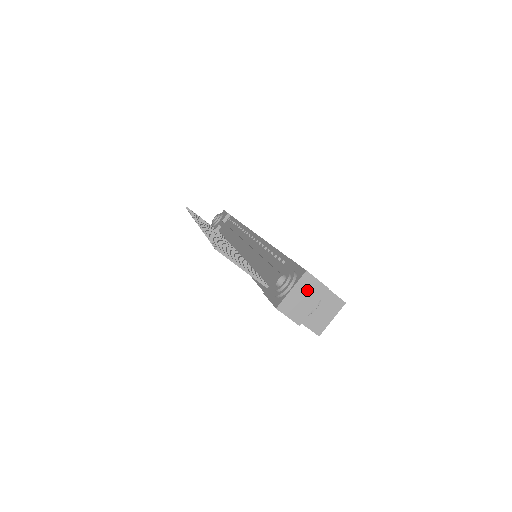
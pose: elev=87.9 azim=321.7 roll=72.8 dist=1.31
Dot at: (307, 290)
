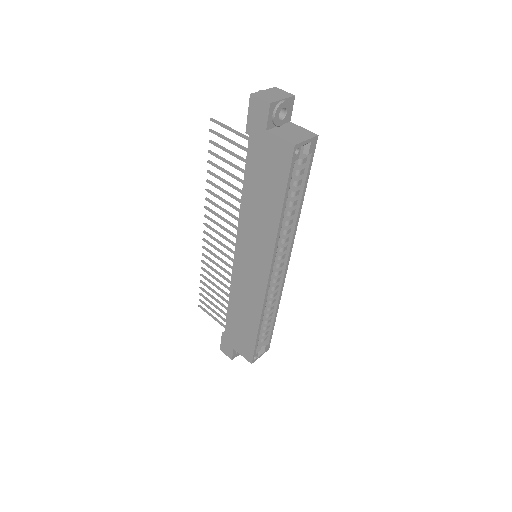
Dot at: (276, 93)
